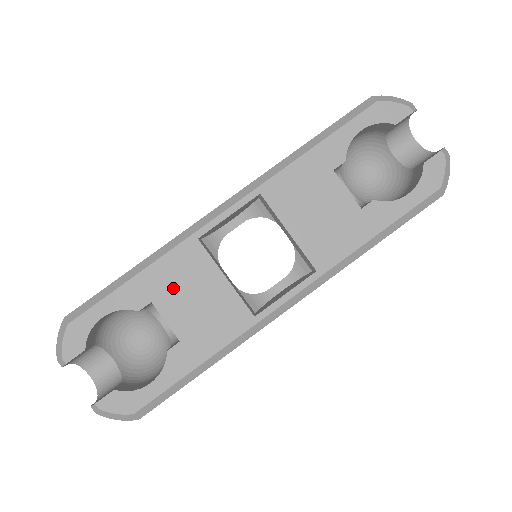
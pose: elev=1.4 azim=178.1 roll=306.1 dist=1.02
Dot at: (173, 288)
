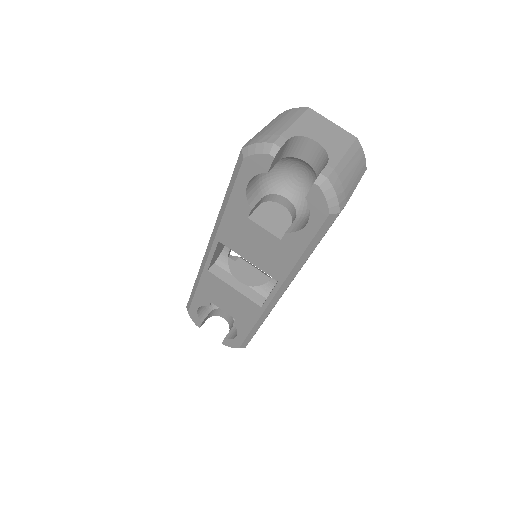
Dot at: (215, 295)
